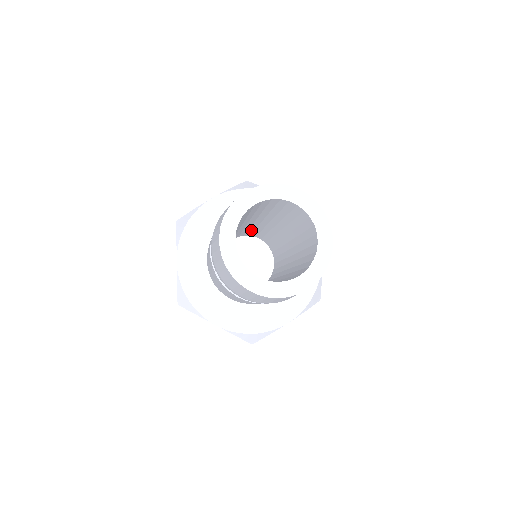
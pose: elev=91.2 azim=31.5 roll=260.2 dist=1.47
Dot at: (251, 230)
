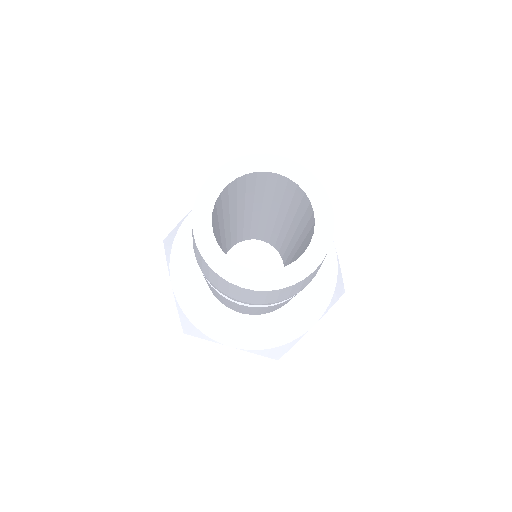
Dot at: (247, 231)
